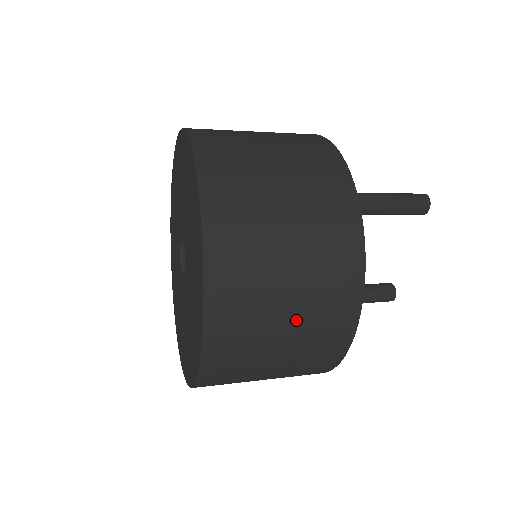
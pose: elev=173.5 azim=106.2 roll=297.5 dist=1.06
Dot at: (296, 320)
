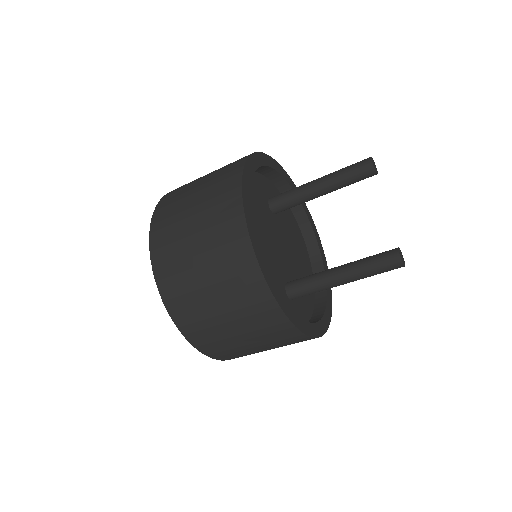
Dot at: (200, 216)
